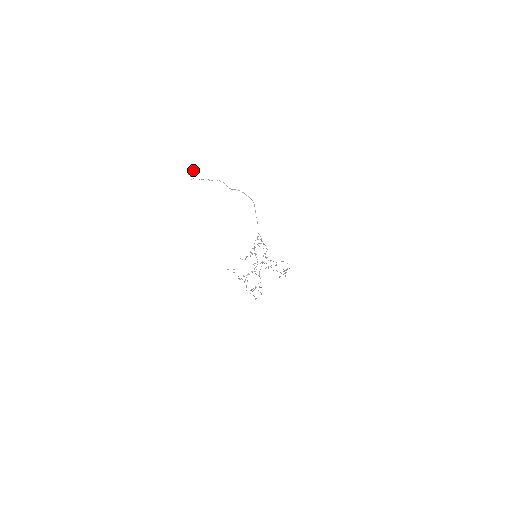
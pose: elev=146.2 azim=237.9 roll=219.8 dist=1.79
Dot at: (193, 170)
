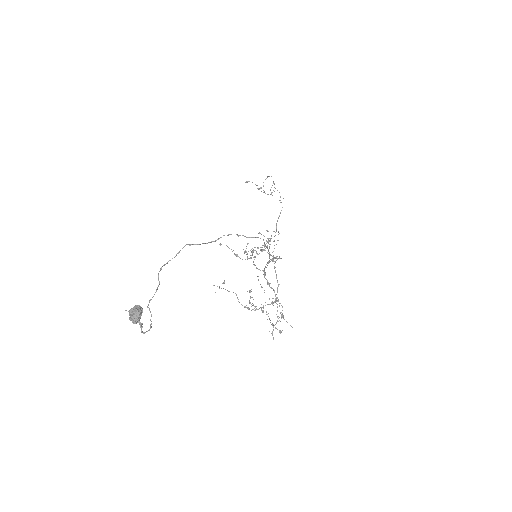
Dot at: (139, 309)
